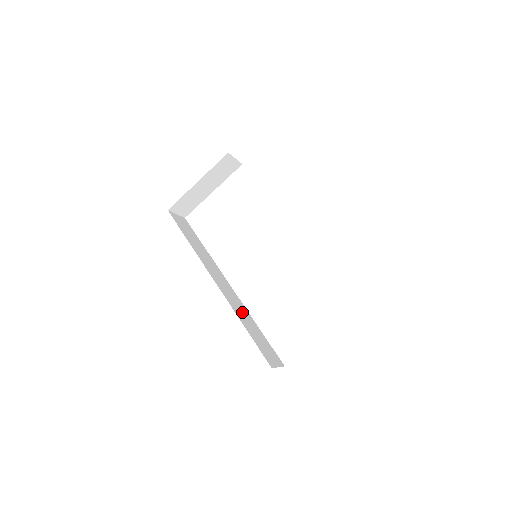
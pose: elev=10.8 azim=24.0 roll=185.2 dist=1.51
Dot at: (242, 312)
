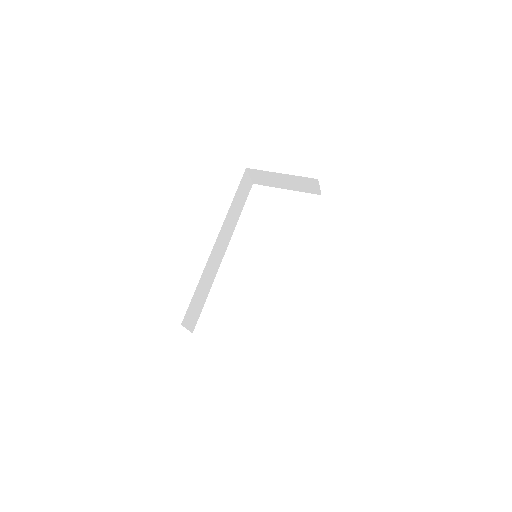
Dot at: (209, 275)
